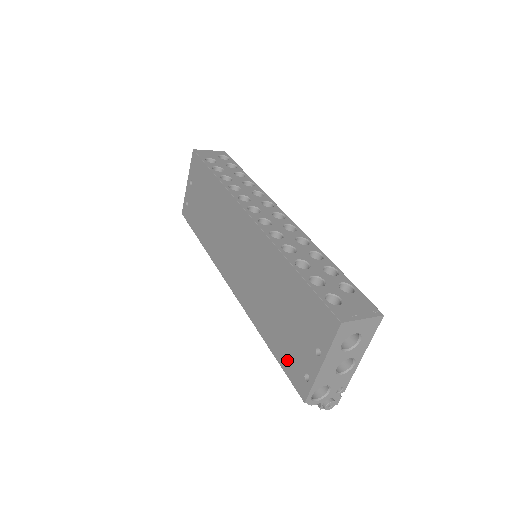
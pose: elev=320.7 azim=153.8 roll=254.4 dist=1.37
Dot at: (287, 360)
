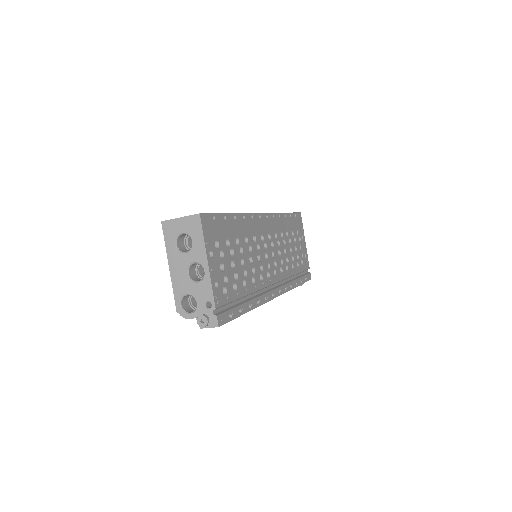
Dot at: occluded
